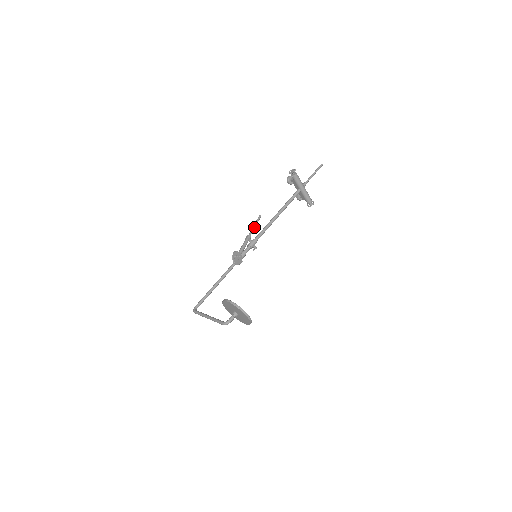
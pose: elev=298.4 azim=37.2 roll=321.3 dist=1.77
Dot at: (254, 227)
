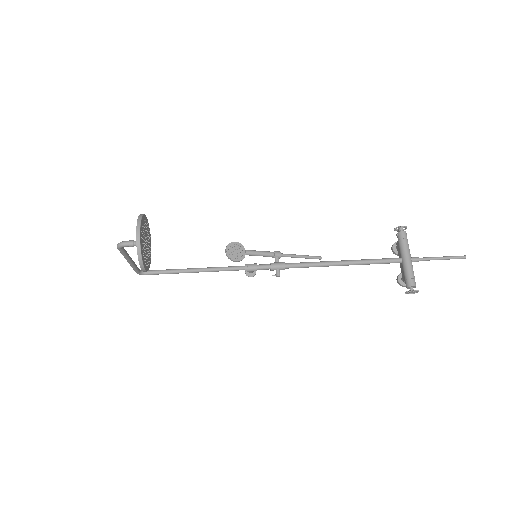
Dot at: (297, 255)
